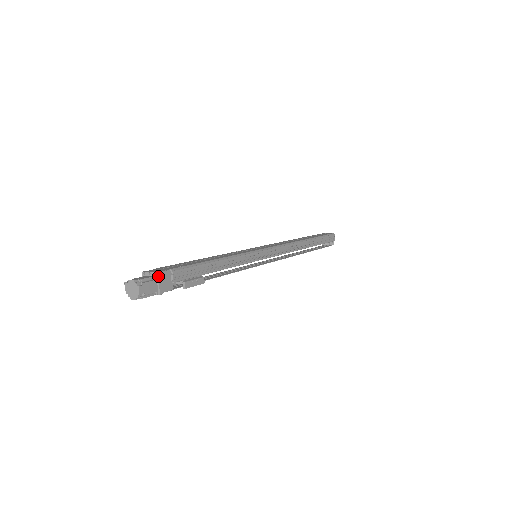
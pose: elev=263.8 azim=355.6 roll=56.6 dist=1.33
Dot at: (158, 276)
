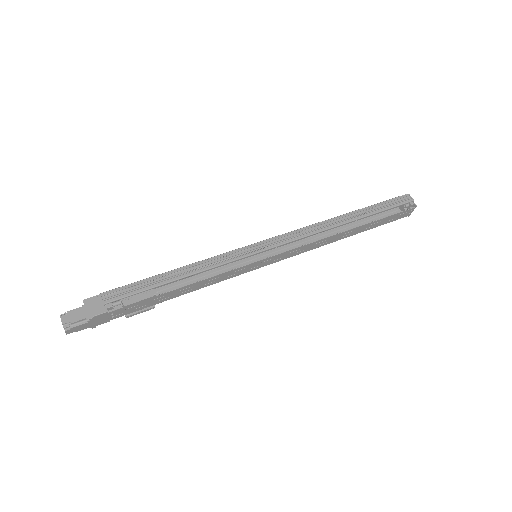
Dot at: (84, 303)
